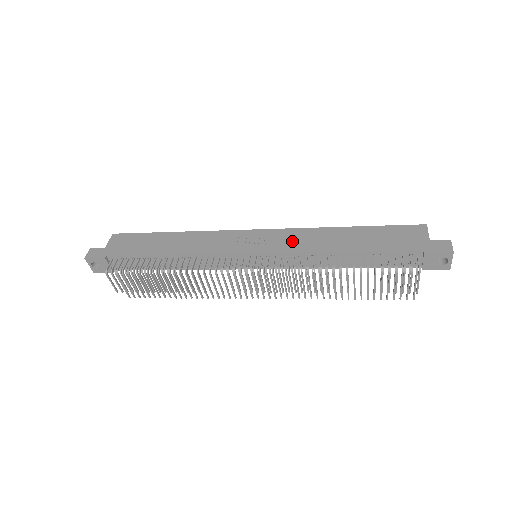
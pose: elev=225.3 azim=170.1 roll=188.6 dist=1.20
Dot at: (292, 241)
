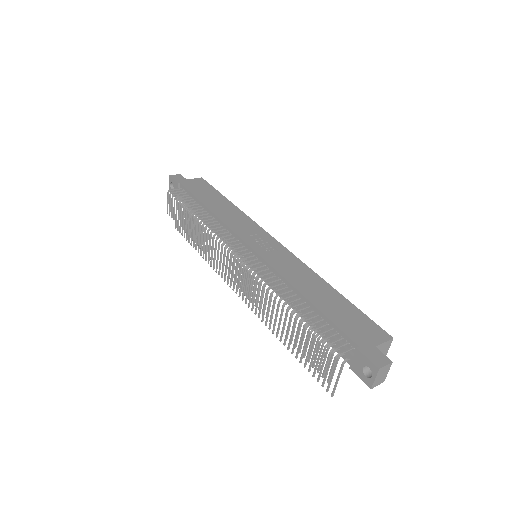
Dot at: (284, 262)
